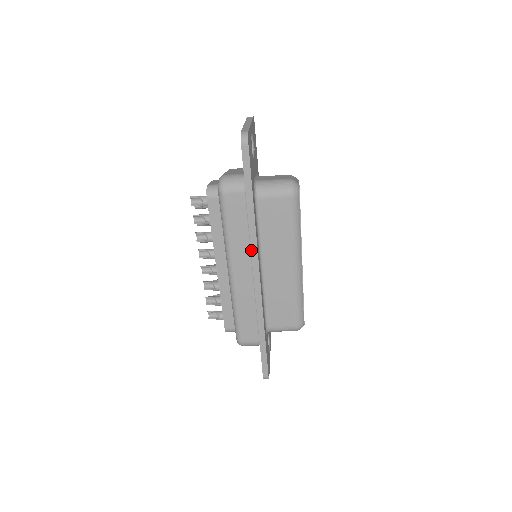
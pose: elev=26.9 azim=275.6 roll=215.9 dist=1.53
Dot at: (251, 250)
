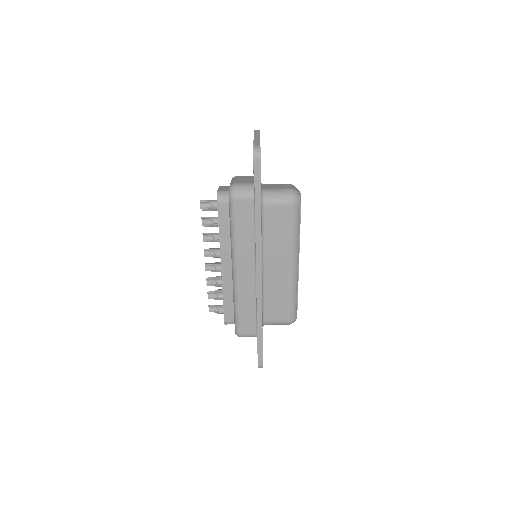
Dot at: (256, 251)
